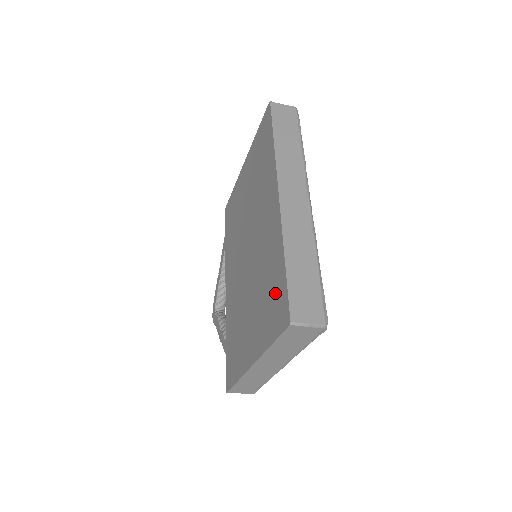
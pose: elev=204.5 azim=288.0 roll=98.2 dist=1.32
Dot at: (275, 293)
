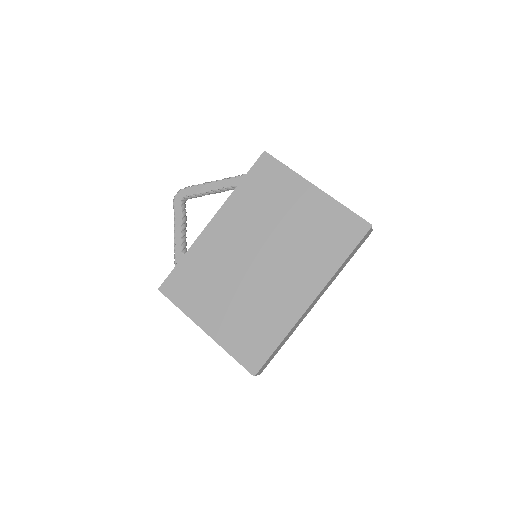
Dot at: (258, 341)
